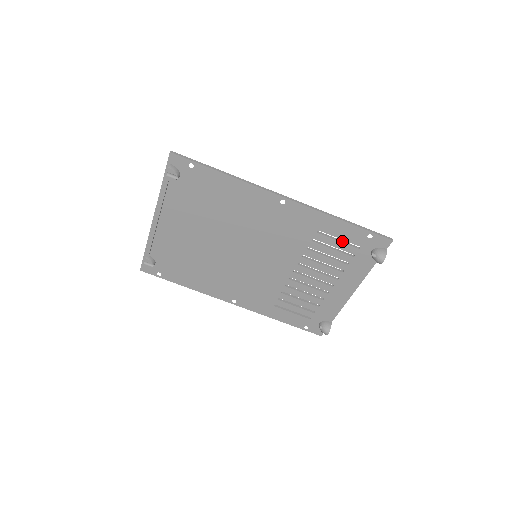
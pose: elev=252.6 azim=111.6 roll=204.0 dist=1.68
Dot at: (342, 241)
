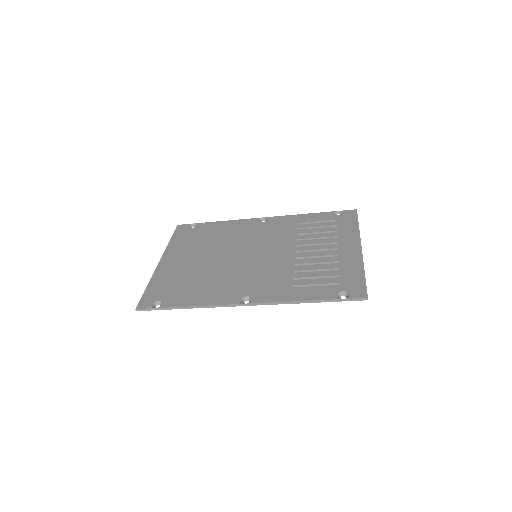
Dot at: (321, 285)
